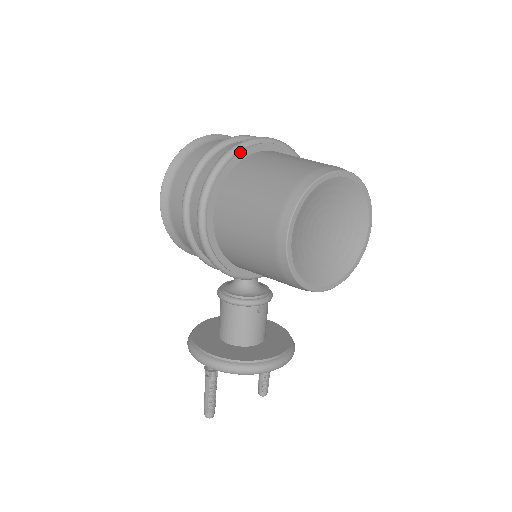
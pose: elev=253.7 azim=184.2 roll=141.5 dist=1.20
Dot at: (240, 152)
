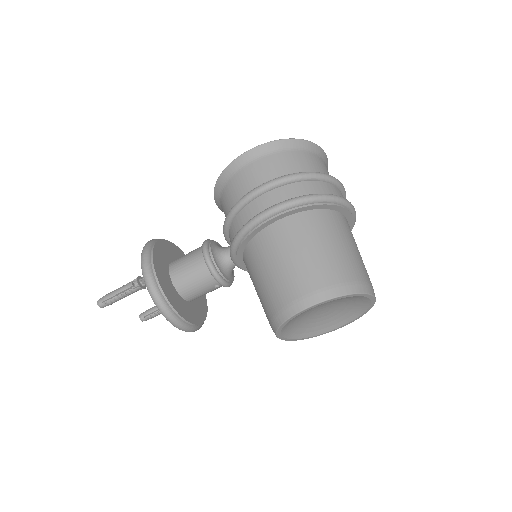
Dot at: (336, 205)
